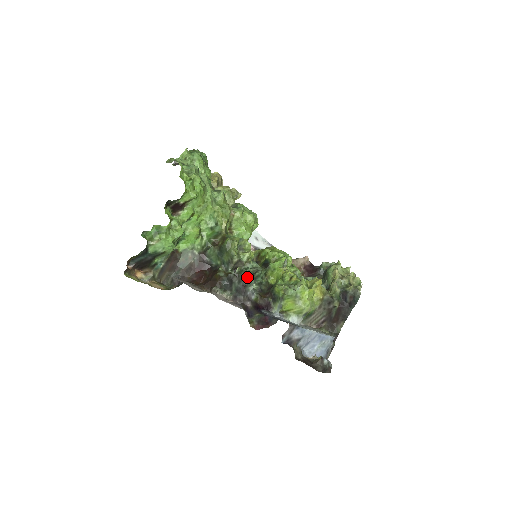
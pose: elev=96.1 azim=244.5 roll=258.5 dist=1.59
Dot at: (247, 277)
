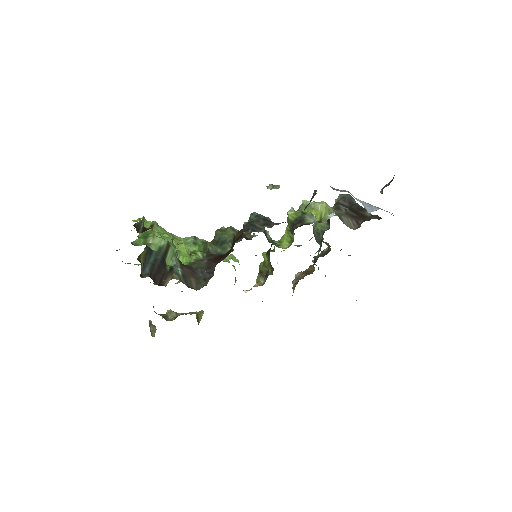
Dot at: (259, 215)
